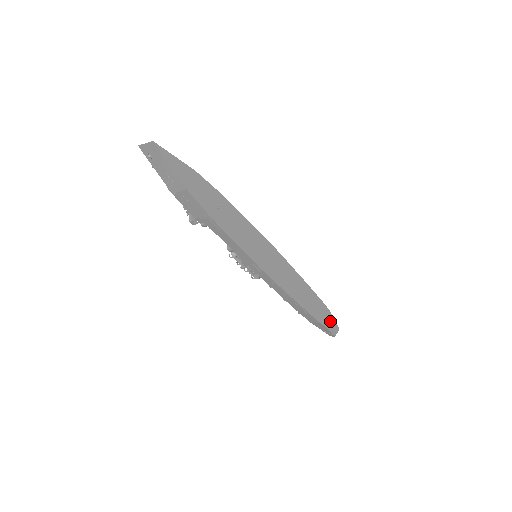
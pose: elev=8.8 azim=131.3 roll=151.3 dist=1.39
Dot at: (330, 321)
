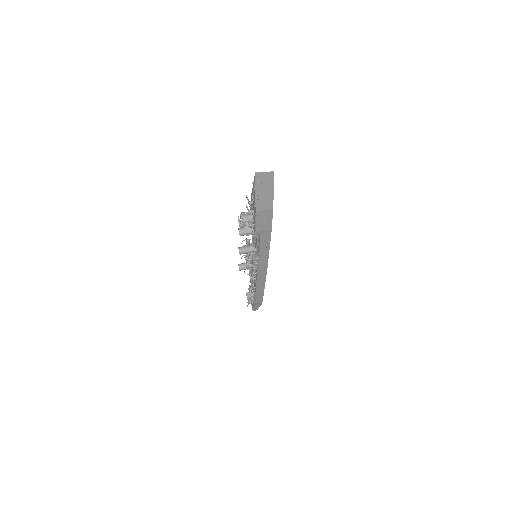
Dot at: occluded
